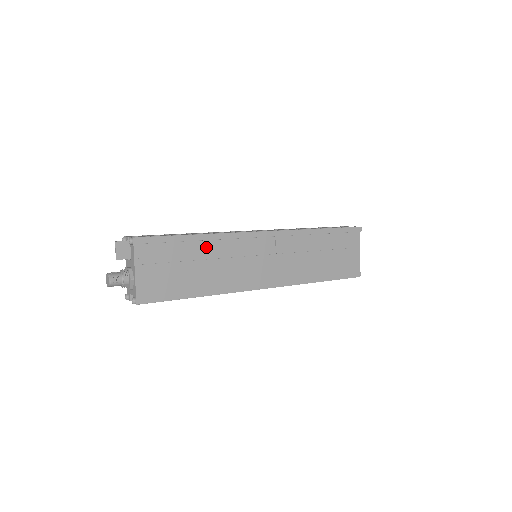
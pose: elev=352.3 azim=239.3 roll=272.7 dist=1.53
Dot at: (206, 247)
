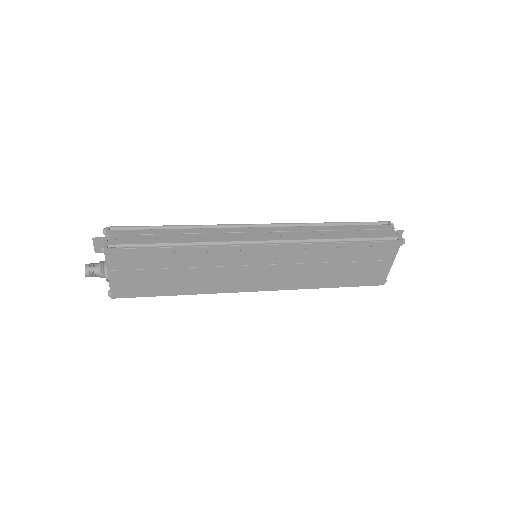
Dot at: (189, 257)
